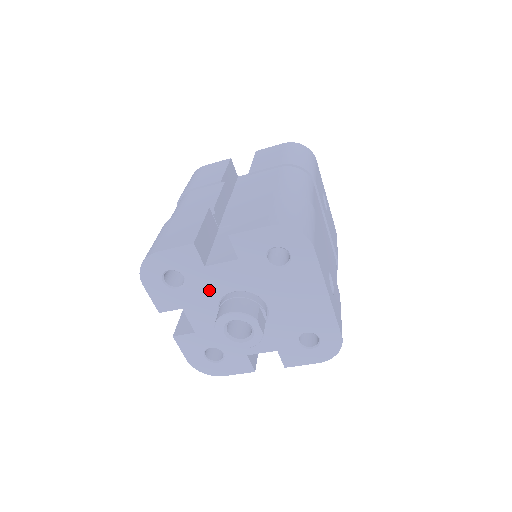
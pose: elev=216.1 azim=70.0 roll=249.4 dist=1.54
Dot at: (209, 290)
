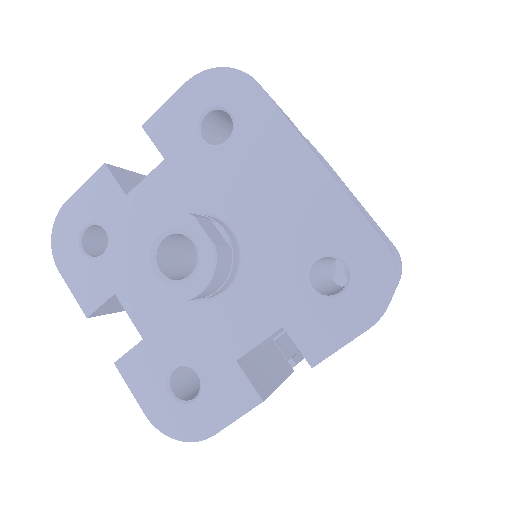
Dot at: occluded
